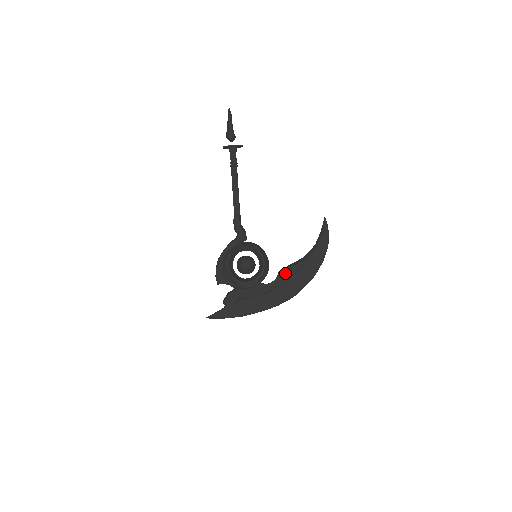
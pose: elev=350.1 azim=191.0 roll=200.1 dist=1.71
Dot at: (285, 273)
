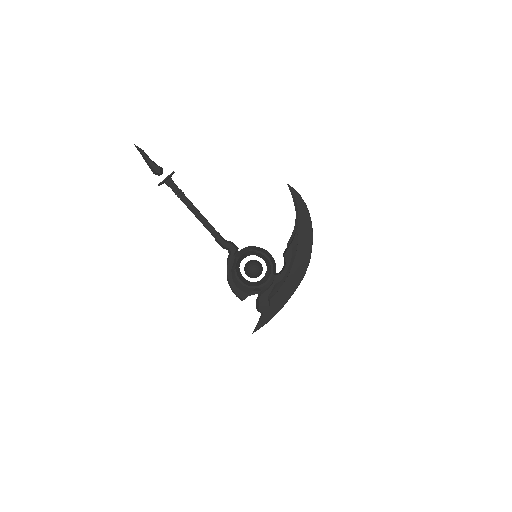
Dot at: (290, 253)
